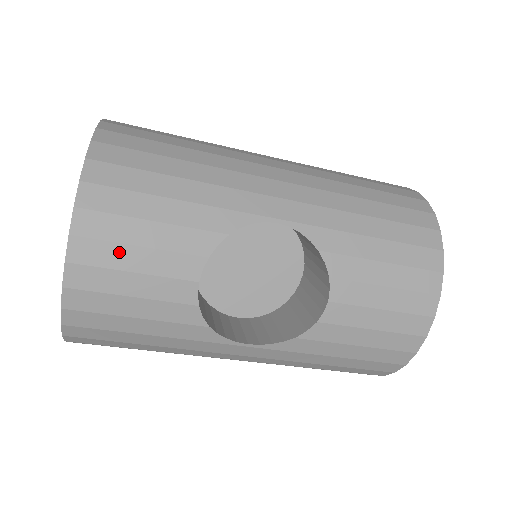
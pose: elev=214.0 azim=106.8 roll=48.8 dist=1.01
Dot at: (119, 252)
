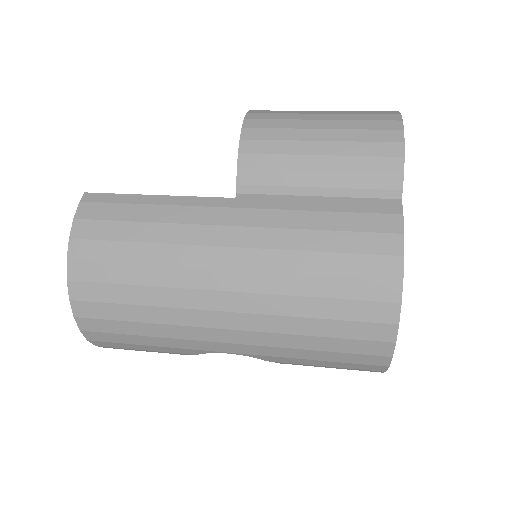
Dot at: occluded
